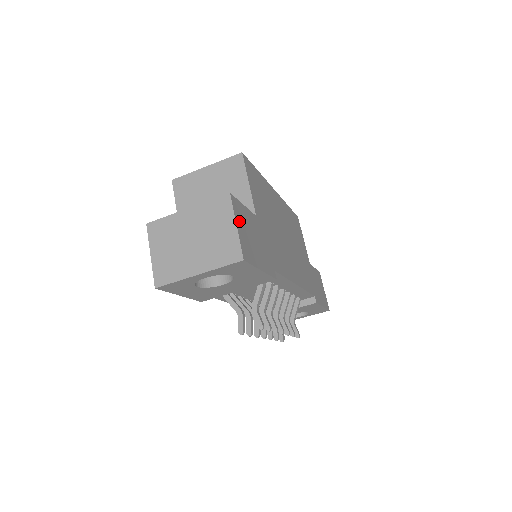
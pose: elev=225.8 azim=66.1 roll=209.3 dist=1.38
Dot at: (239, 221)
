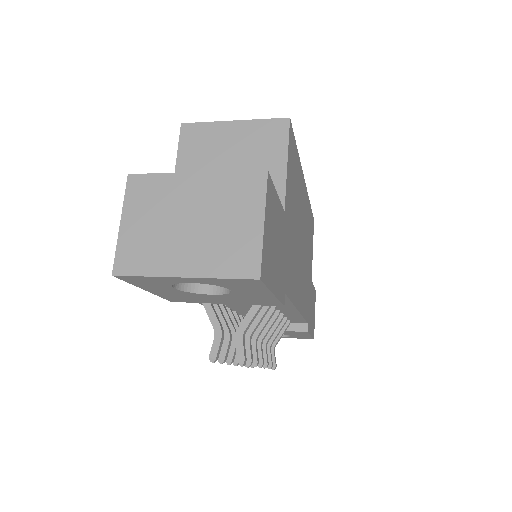
Dot at: (268, 216)
